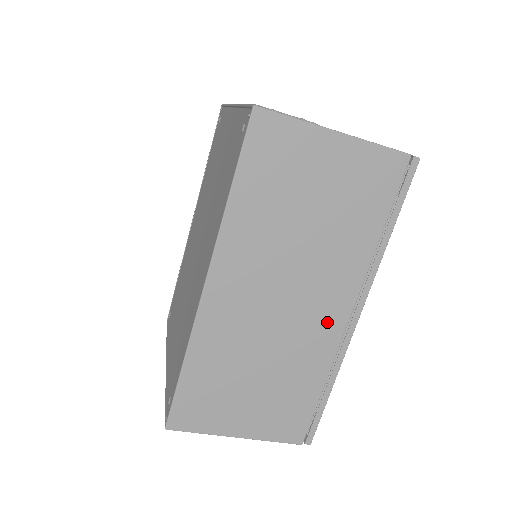
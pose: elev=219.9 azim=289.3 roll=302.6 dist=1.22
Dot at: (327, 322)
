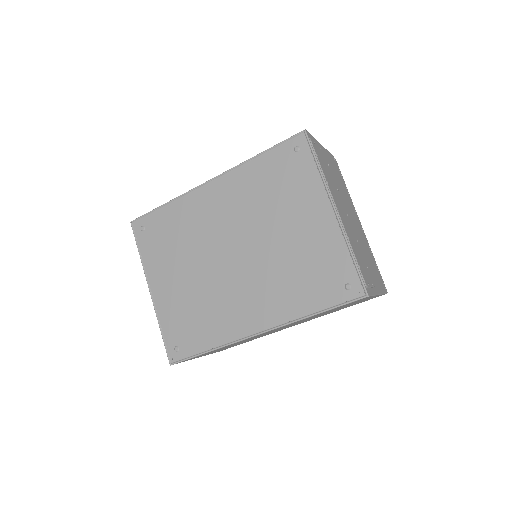
Dot at: occluded
